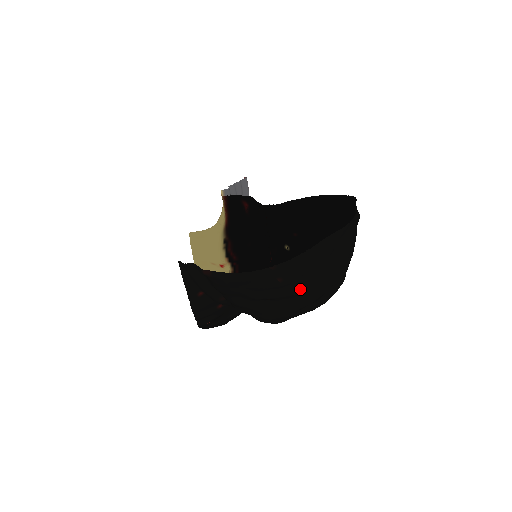
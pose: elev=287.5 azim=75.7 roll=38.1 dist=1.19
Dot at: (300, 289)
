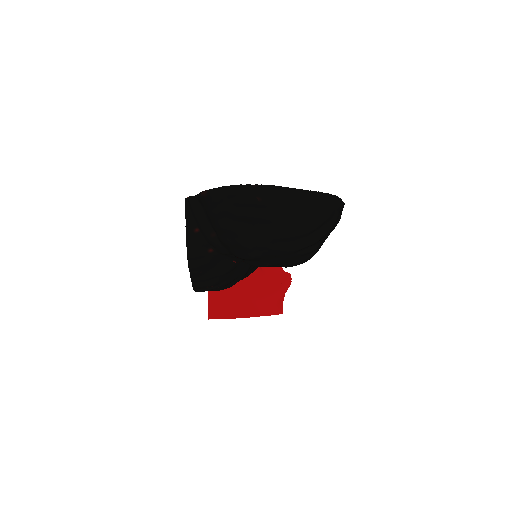
Dot at: (275, 217)
